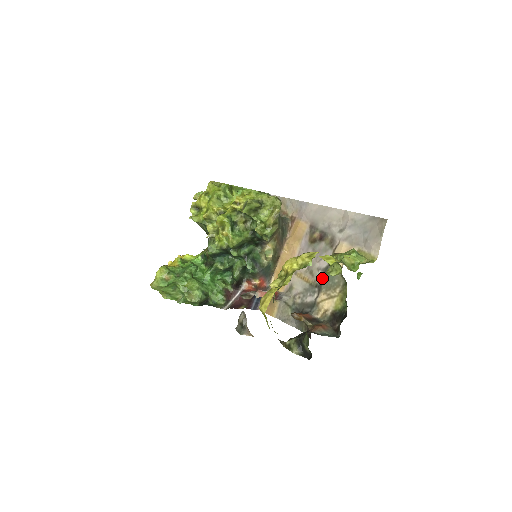
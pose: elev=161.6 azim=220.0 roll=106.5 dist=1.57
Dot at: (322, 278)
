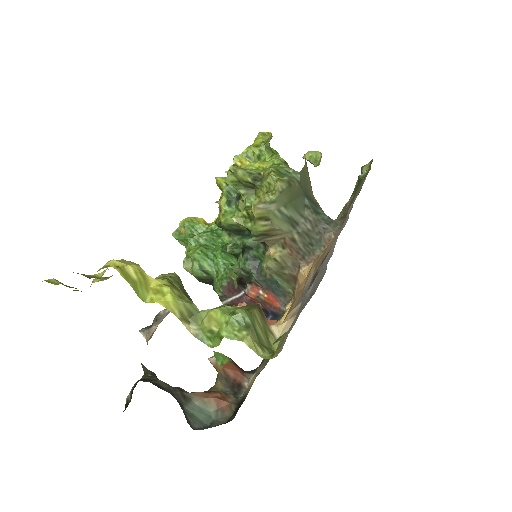
Dot at: occluded
